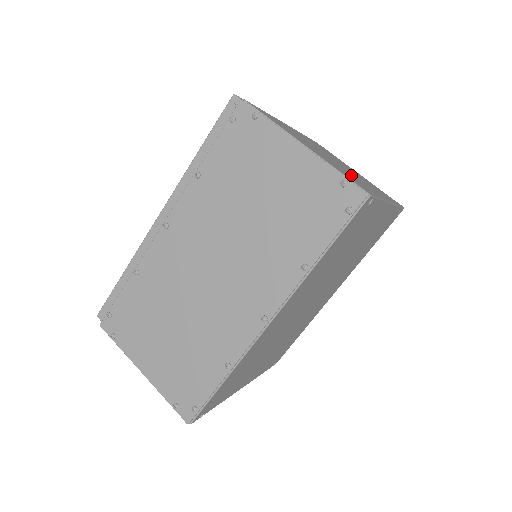
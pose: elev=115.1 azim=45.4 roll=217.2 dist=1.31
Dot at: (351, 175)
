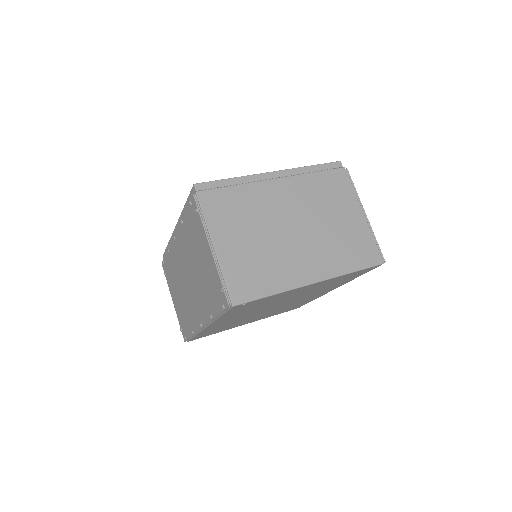
Dot at: (271, 262)
